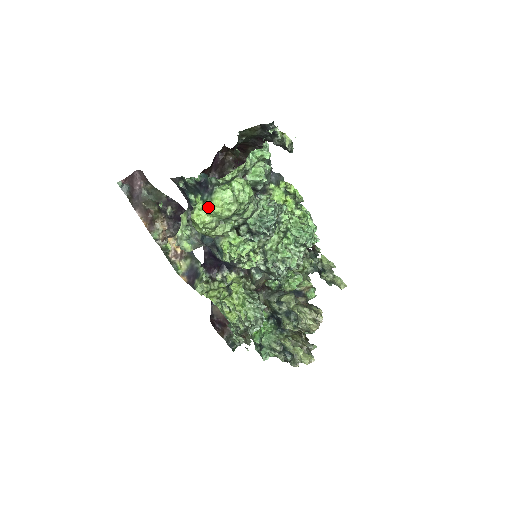
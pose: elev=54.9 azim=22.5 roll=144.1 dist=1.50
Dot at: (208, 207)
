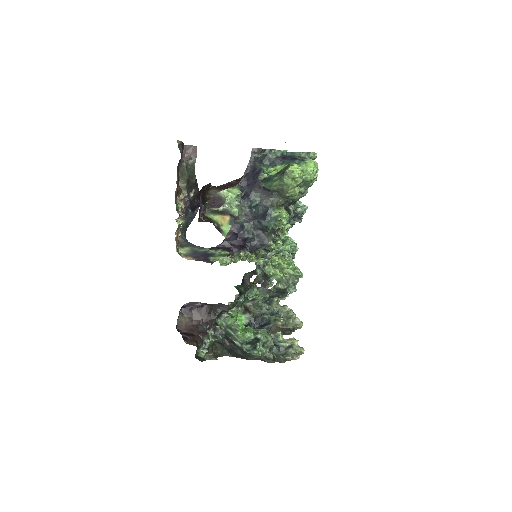
Dot at: (304, 165)
